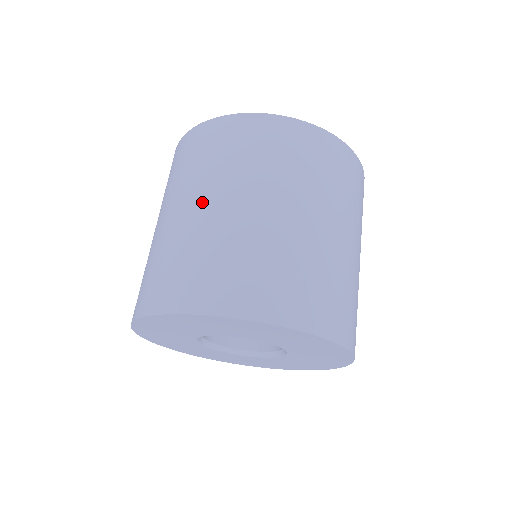
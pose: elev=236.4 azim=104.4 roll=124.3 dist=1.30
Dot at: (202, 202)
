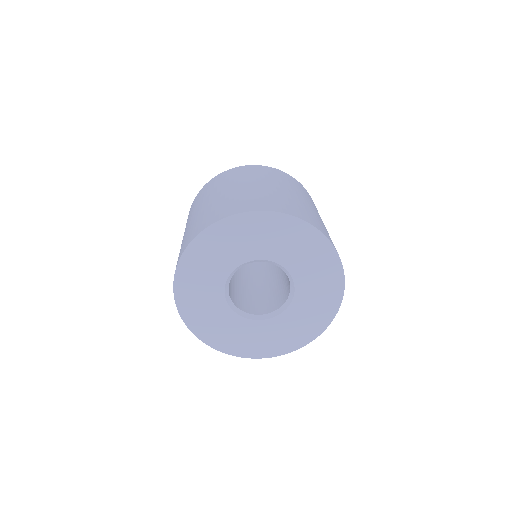
Dot at: (203, 204)
